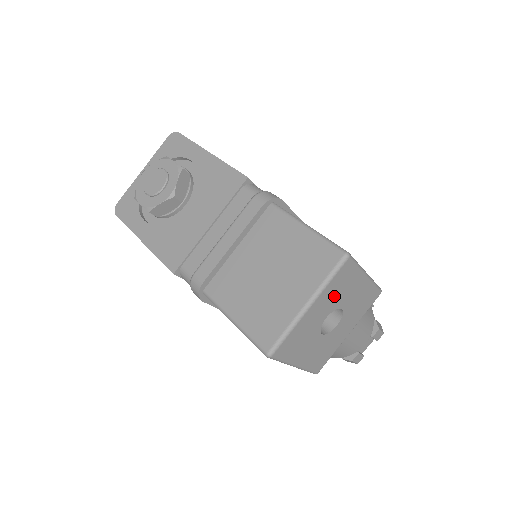
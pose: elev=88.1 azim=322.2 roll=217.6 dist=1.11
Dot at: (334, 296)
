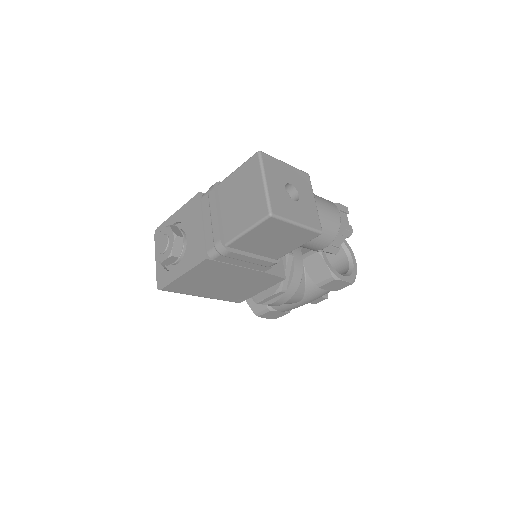
Dot at: (276, 175)
